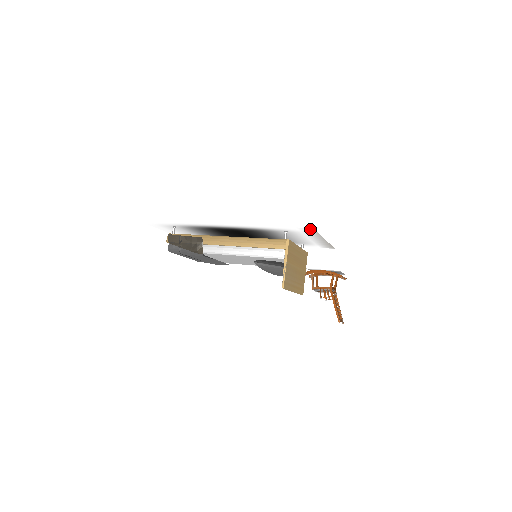
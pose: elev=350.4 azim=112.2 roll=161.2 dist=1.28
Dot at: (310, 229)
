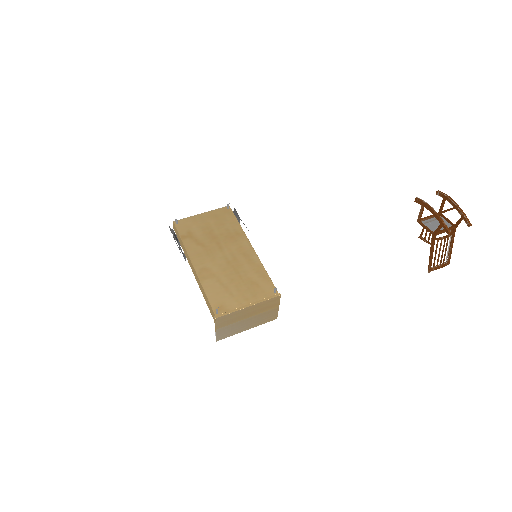
Dot at: occluded
